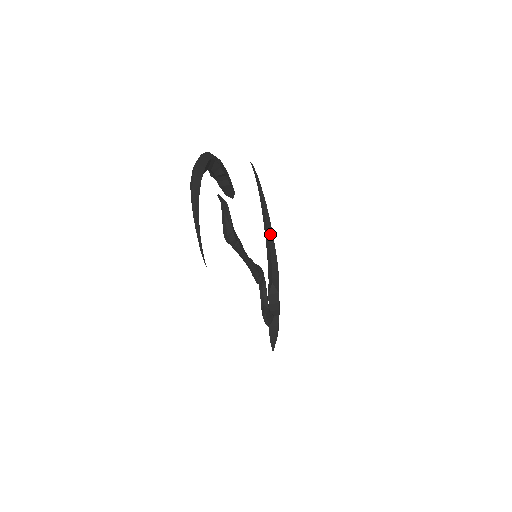
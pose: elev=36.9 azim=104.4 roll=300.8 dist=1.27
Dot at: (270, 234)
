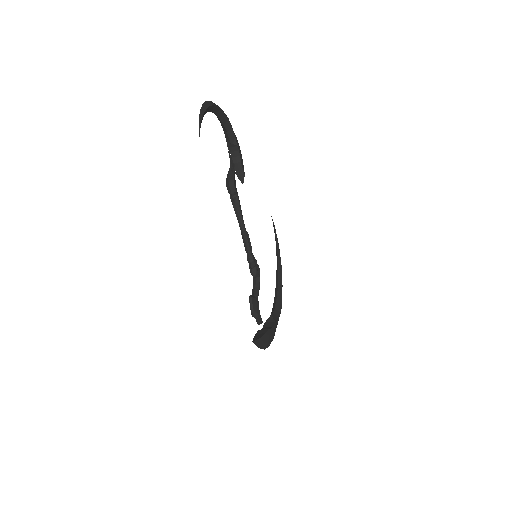
Dot at: (280, 287)
